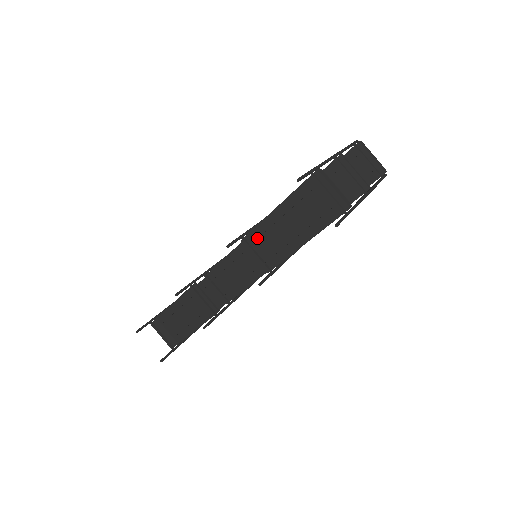
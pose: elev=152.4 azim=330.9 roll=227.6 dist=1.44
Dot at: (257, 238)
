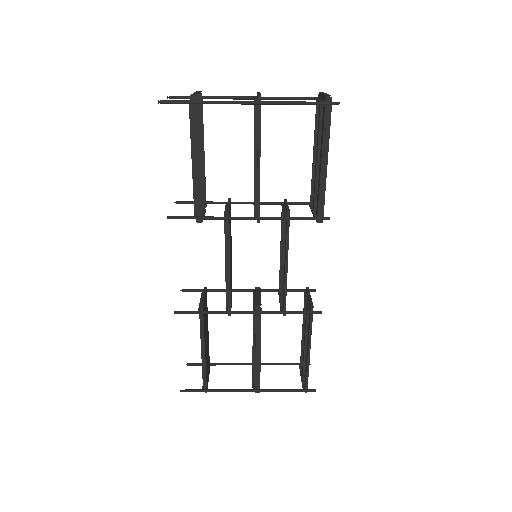
Dot at: occluded
